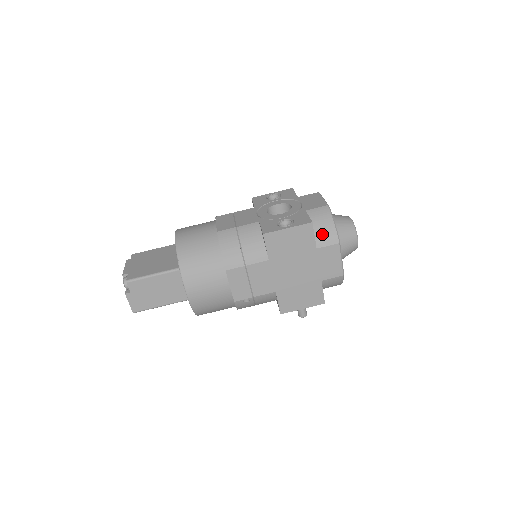
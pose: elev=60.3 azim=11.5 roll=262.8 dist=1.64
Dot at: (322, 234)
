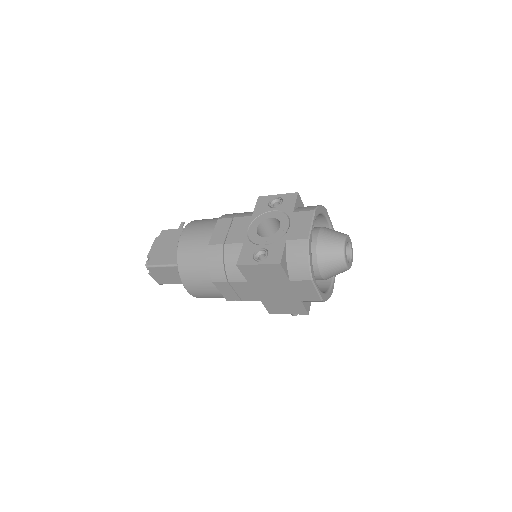
Dot at: (295, 269)
